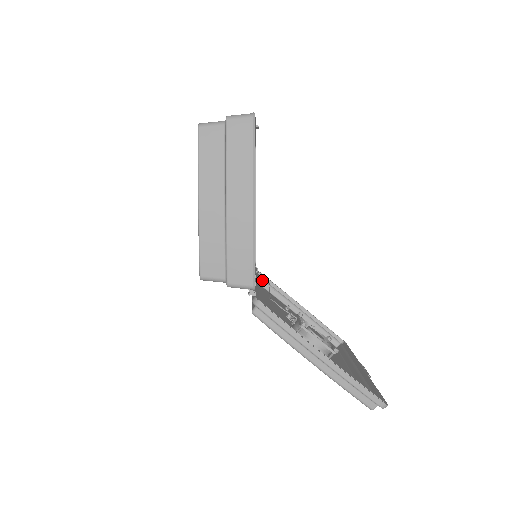
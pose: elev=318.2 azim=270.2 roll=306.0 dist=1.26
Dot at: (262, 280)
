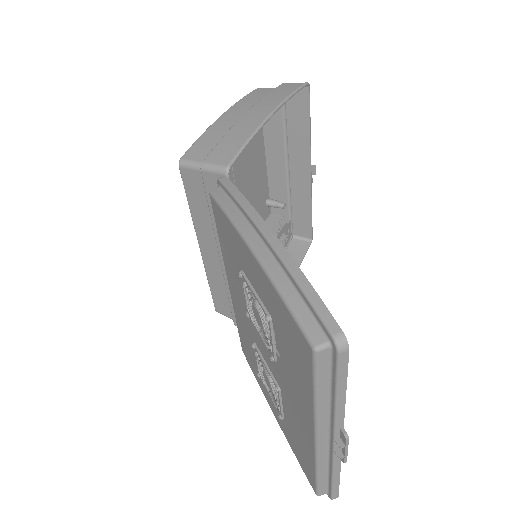
Dot at: occluded
